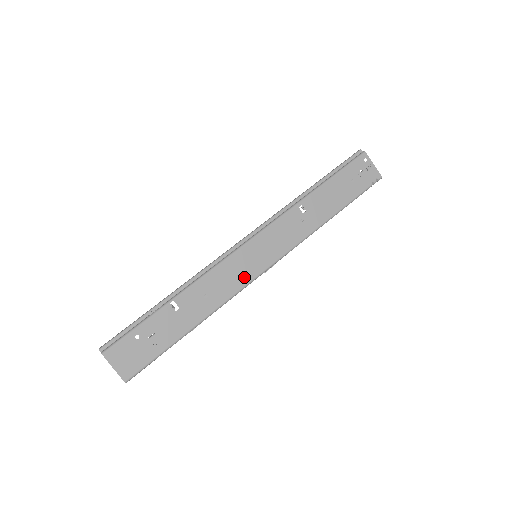
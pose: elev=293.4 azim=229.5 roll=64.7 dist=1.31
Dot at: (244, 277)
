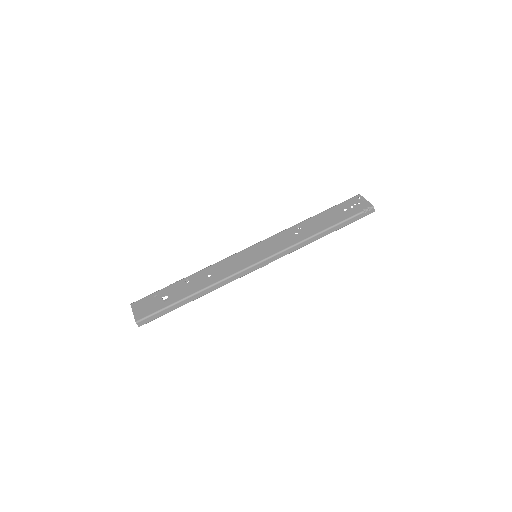
Dot at: (241, 266)
